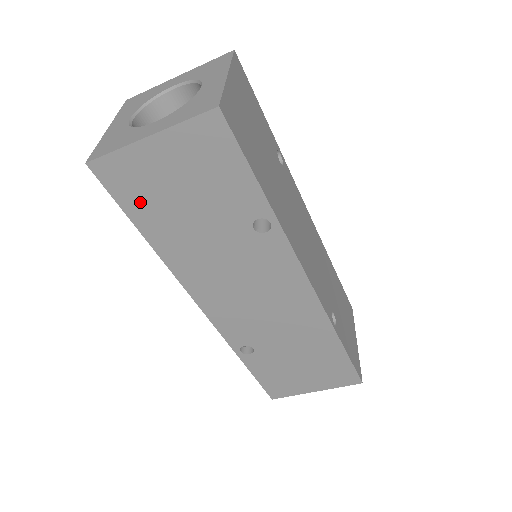
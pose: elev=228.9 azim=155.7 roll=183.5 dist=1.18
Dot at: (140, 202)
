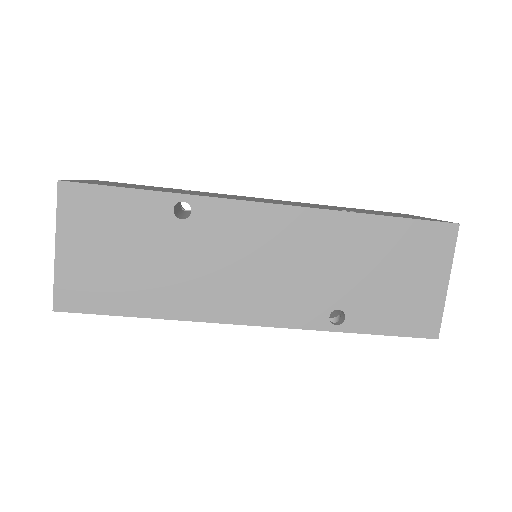
Dot at: (108, 295)
